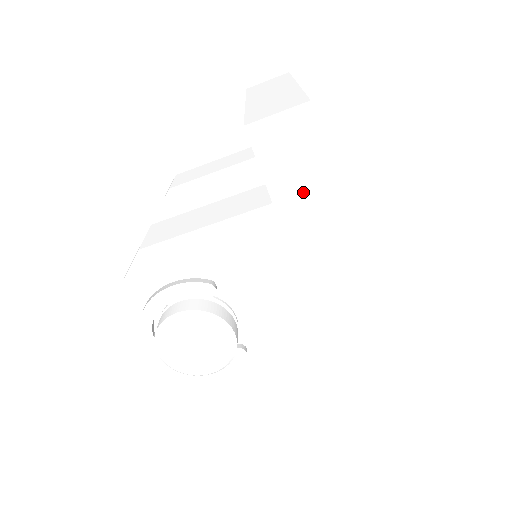
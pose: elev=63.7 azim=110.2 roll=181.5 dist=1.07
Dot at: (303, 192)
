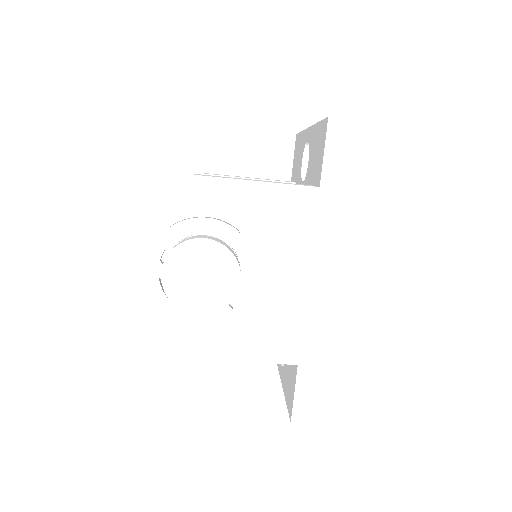
Dot at: (346, 189)
